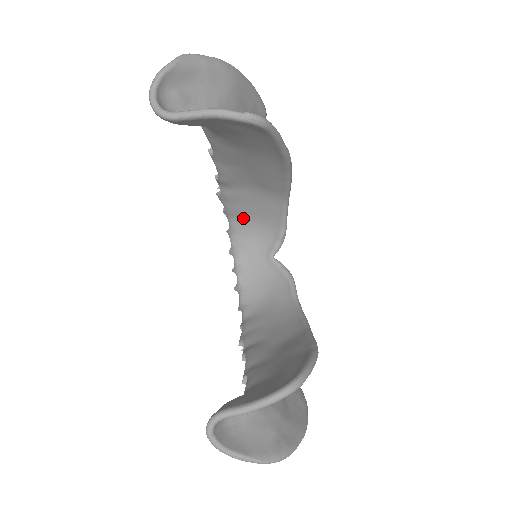
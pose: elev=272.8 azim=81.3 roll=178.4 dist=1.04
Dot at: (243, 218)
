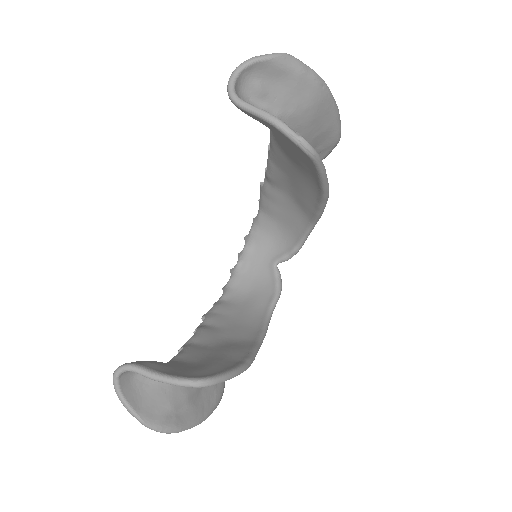
Dot at: (271, 216)
